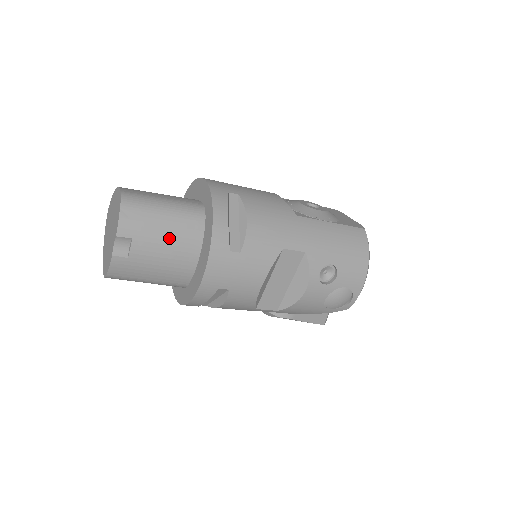
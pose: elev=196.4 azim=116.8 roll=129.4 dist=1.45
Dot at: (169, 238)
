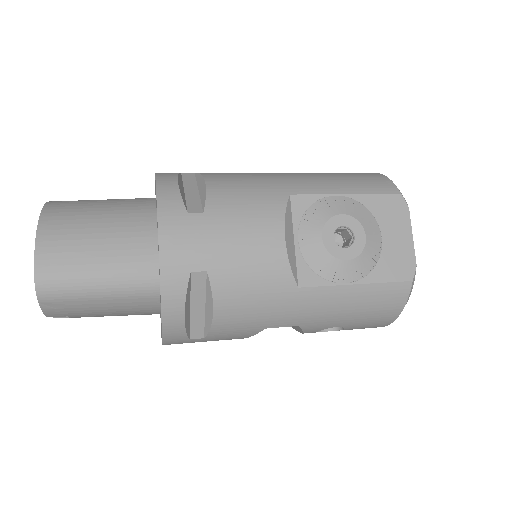
Dot at: (115, 312)
